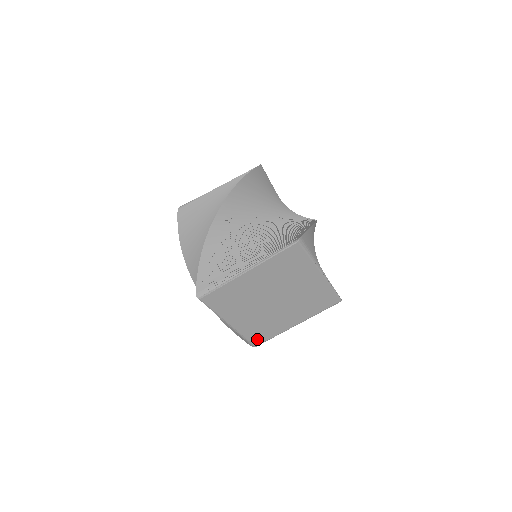
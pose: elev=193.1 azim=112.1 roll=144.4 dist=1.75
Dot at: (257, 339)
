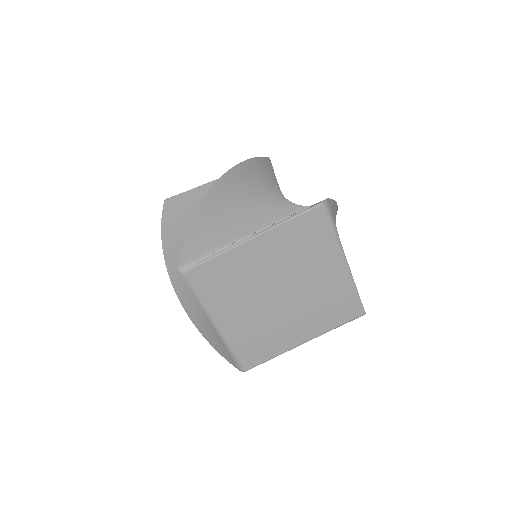
Dot at: (249, 358)
